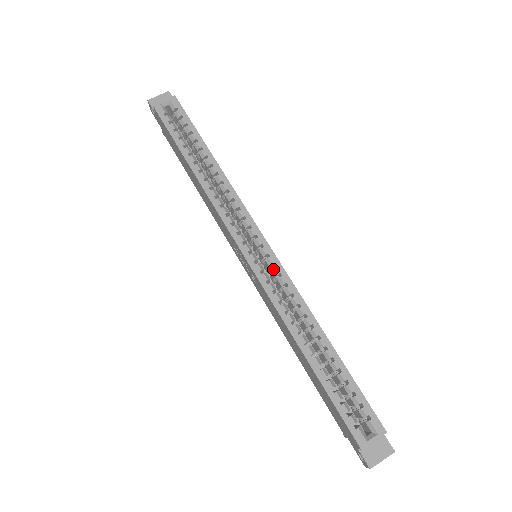
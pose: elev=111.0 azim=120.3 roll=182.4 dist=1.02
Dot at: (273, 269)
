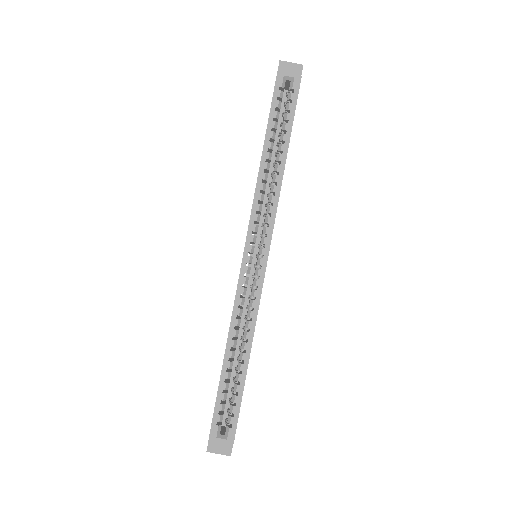
Dot at: (255, 279)
